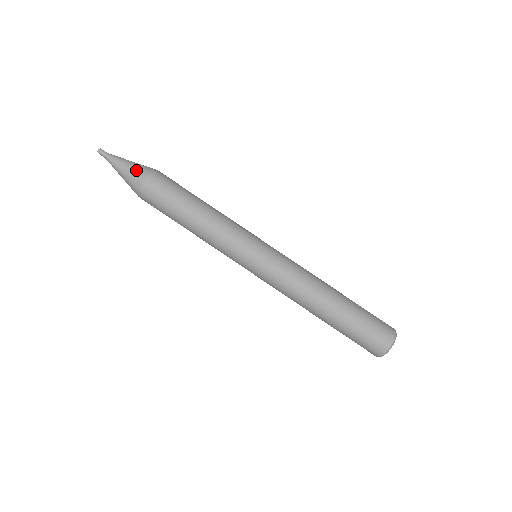
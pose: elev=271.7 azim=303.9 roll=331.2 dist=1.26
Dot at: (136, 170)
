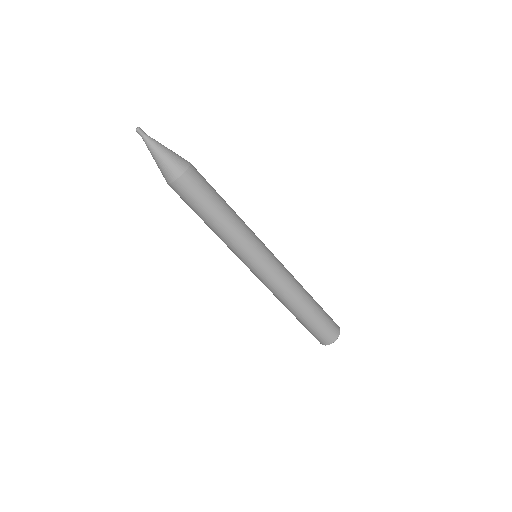
Dot at: (174, 162)
